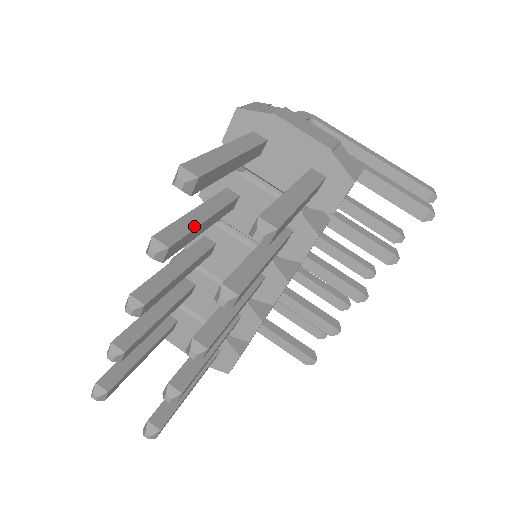
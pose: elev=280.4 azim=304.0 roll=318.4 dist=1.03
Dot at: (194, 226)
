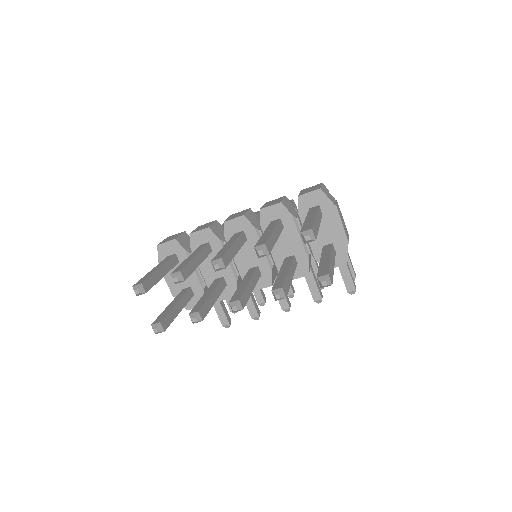
Dot at: (274, 243)
